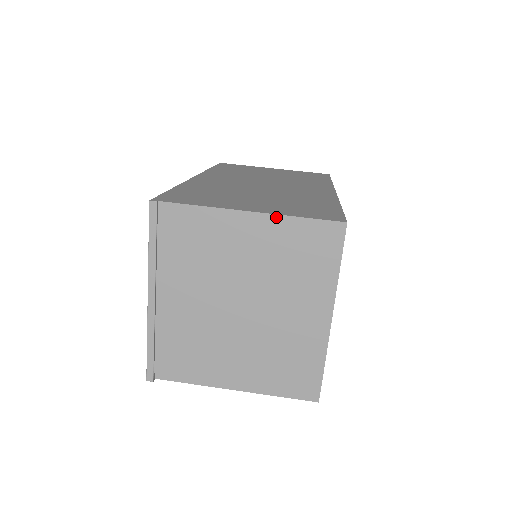
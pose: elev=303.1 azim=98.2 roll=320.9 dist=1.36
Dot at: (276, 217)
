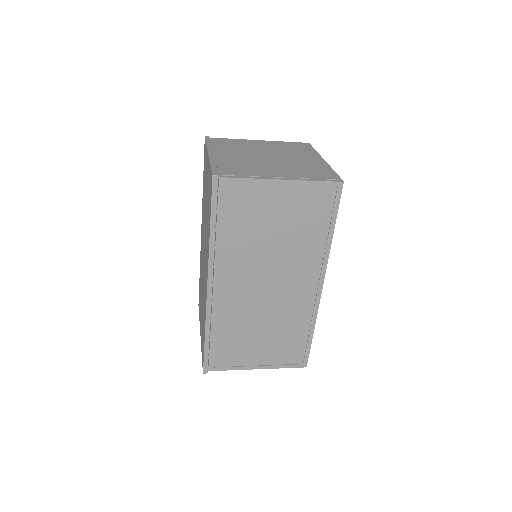
Dot at: (274, 141)
